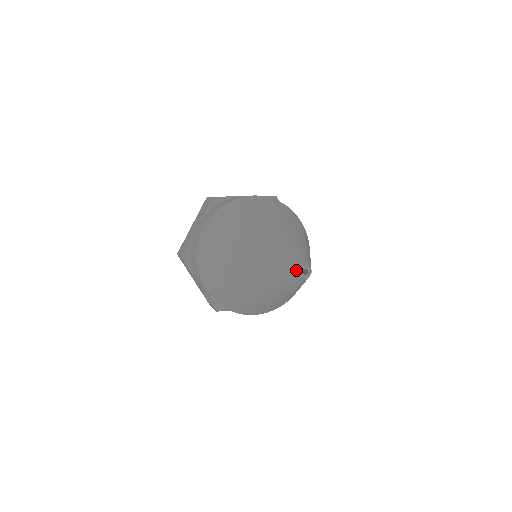
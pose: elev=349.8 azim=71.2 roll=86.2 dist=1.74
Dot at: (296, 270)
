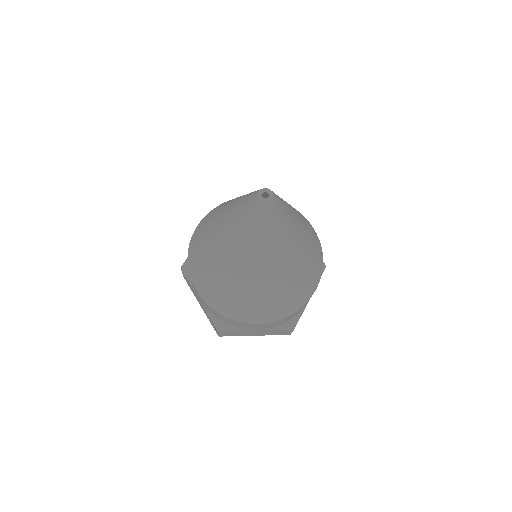
Dot at: (255, 195)
